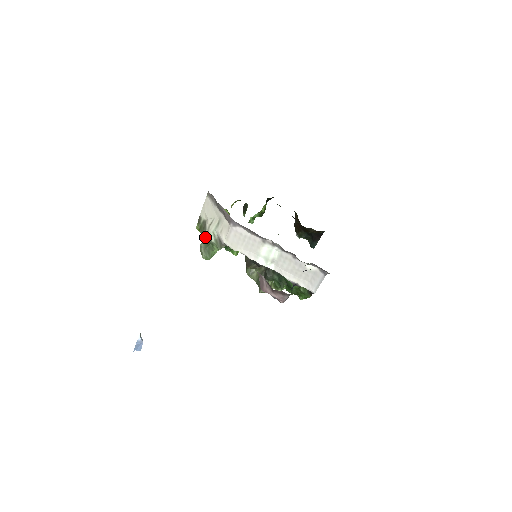
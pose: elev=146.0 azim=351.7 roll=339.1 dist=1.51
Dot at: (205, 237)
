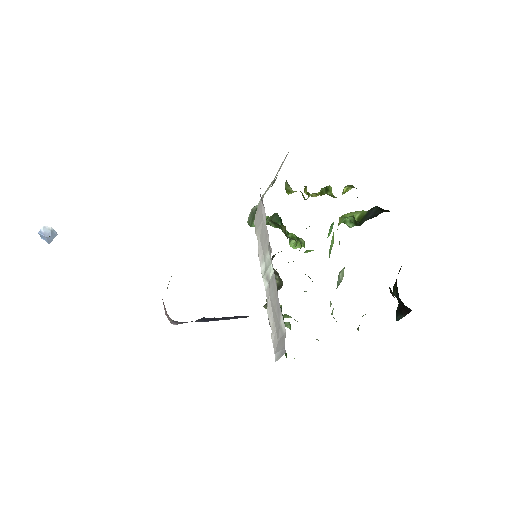
Dot at: occluded
